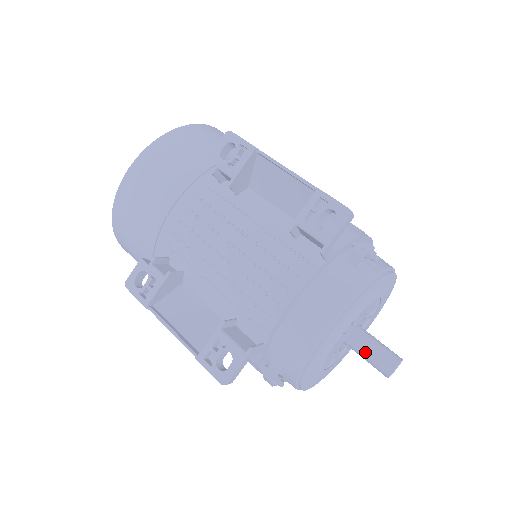
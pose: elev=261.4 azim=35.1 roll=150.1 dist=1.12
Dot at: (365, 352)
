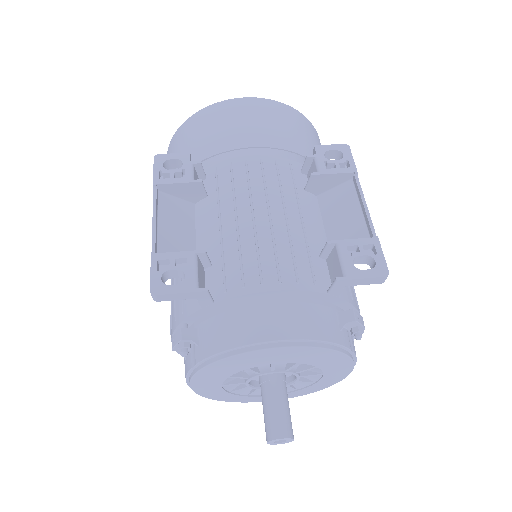
Dot at: (272, 402)
